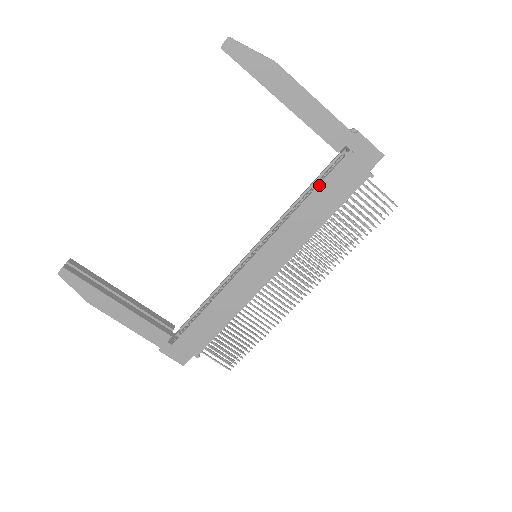
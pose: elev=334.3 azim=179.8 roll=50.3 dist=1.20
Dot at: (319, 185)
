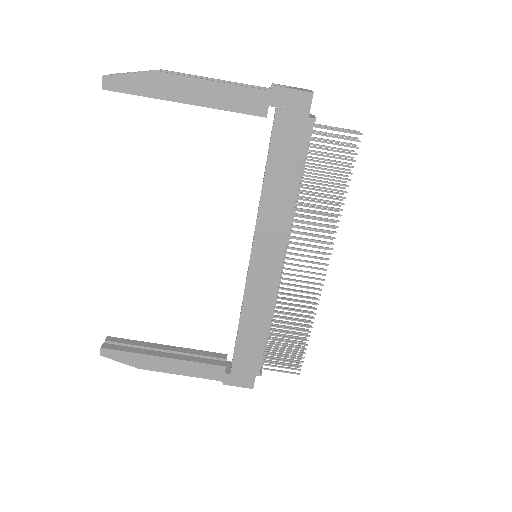
Dot at: (268, 158)
